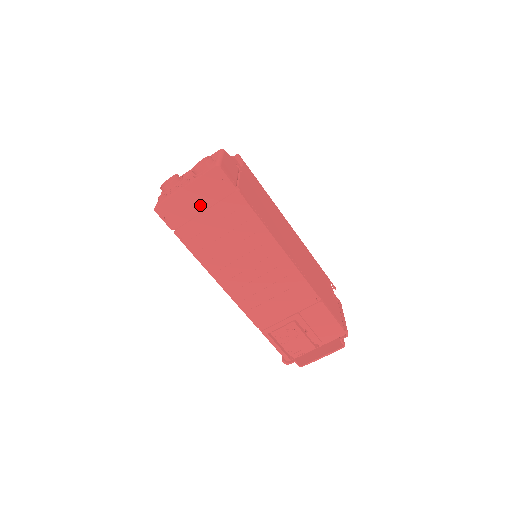
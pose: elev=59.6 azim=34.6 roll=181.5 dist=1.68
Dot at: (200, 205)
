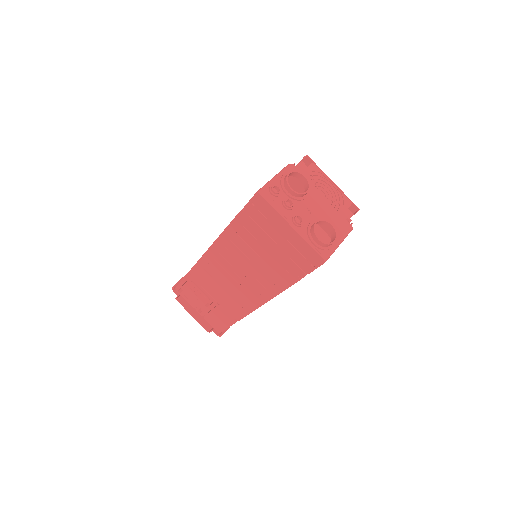
Dot at: (280, 239)
